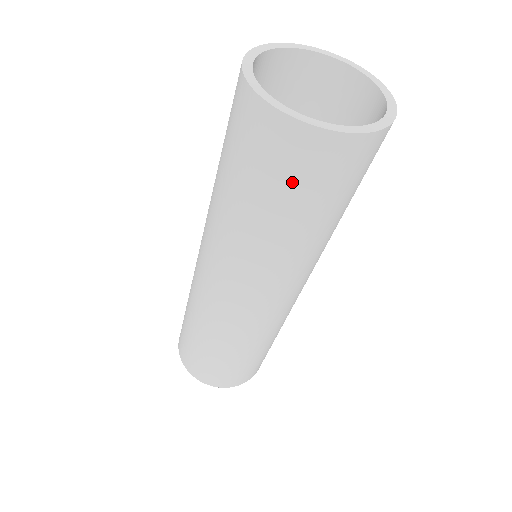
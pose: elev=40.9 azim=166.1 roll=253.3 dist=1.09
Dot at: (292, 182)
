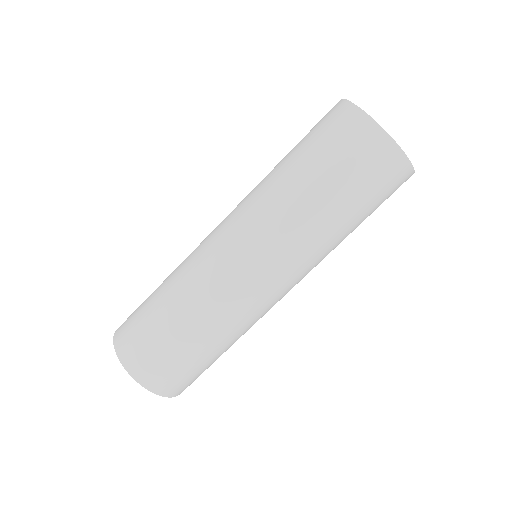
Dot at: (373, 189)
